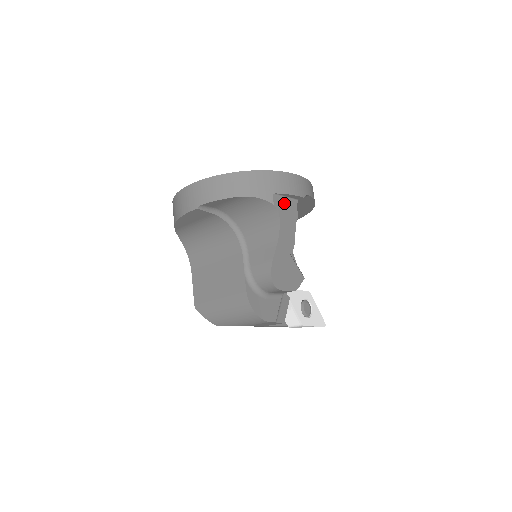
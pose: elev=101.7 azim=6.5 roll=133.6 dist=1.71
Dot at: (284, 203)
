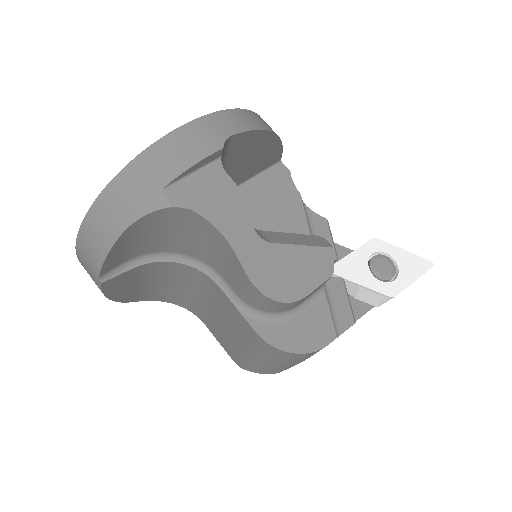
Dot at: (194, 186)
